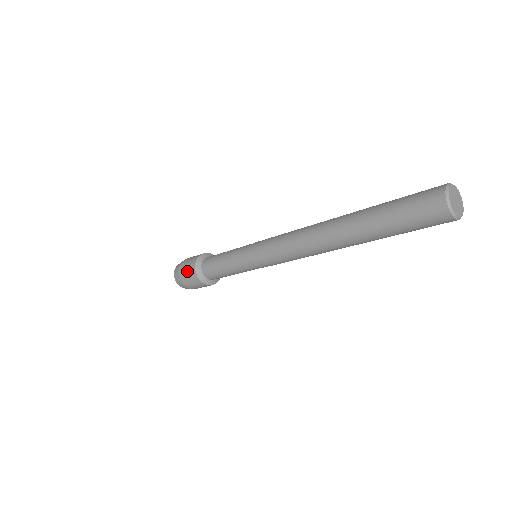
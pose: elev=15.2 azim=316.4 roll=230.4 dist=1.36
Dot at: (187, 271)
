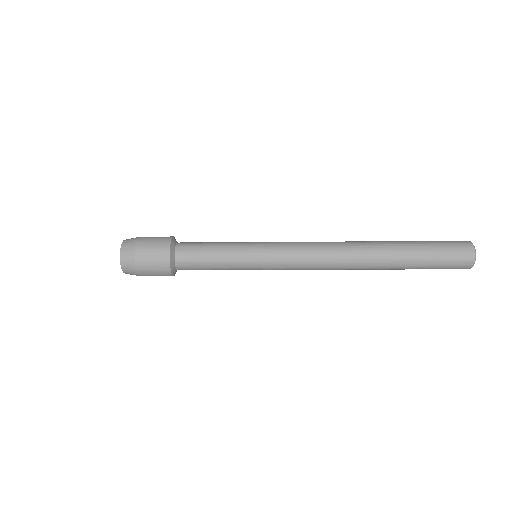
Dot at: (155, 241)
